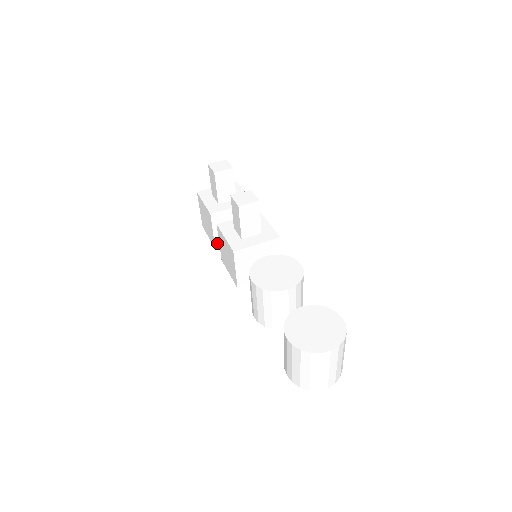
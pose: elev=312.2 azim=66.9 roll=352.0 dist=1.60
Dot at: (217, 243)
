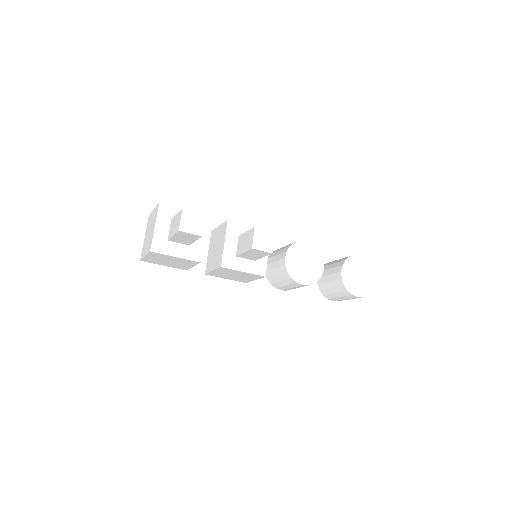
Dot at: occluded
